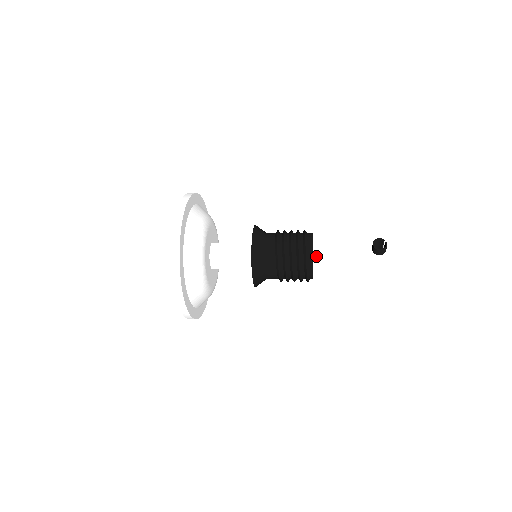
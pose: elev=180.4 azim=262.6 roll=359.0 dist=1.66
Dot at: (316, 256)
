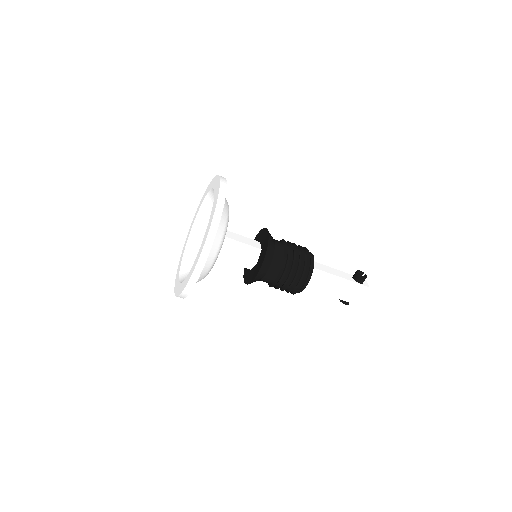
Dot at: occluded
